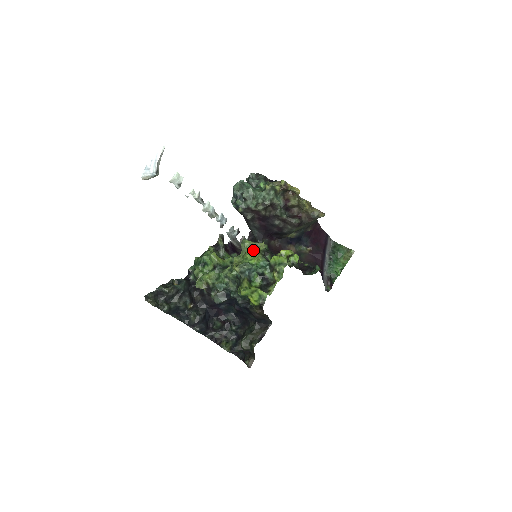
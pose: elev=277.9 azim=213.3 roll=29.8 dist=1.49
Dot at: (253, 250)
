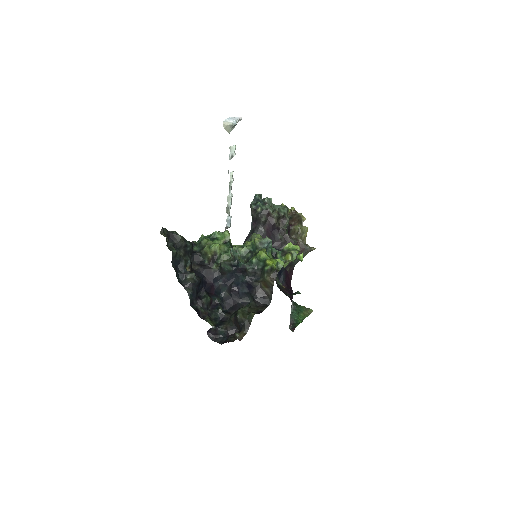
Dot at: occluded
